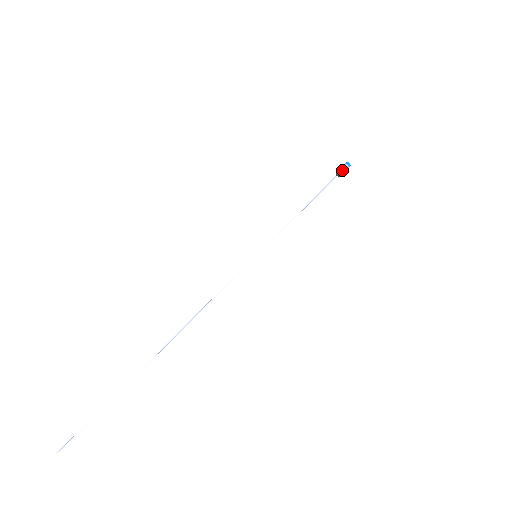
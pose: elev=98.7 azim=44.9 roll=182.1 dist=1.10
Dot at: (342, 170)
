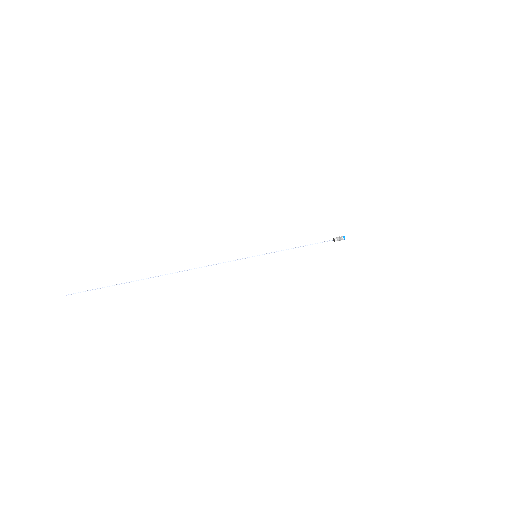
Dot at: (338, 240)
